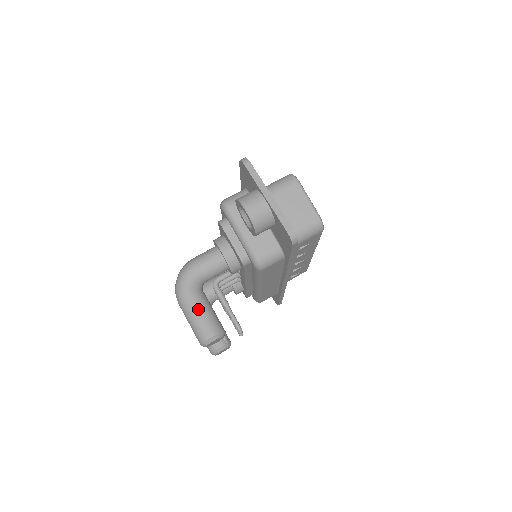
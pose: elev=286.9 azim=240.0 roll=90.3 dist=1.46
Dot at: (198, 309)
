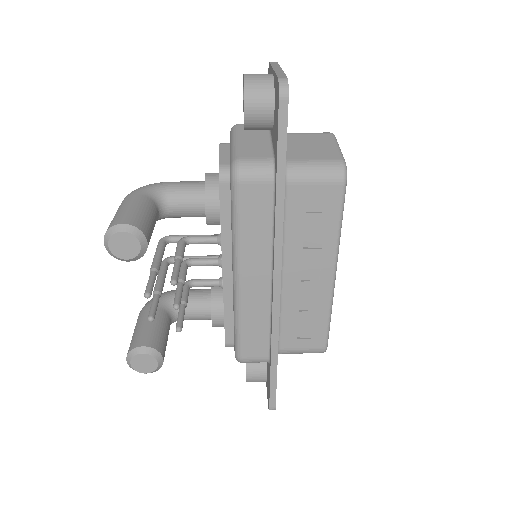
Dot at: (134, 204)
